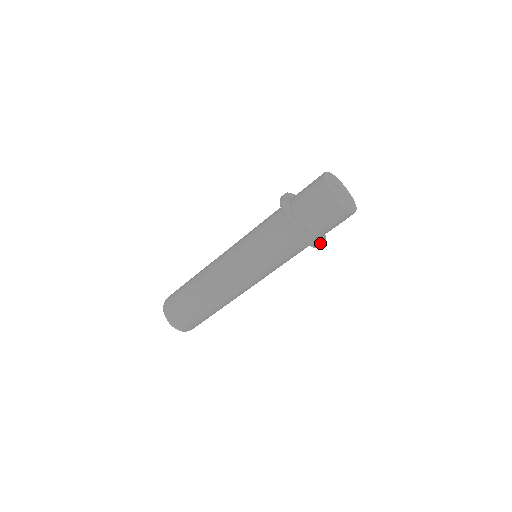
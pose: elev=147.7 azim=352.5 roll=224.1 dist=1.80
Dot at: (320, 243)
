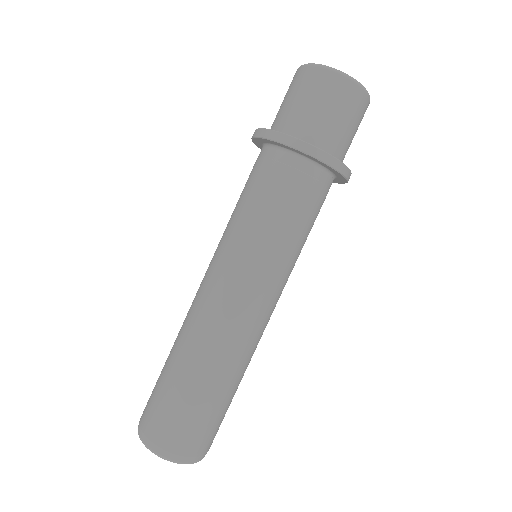
Dot at: (314, 147)
